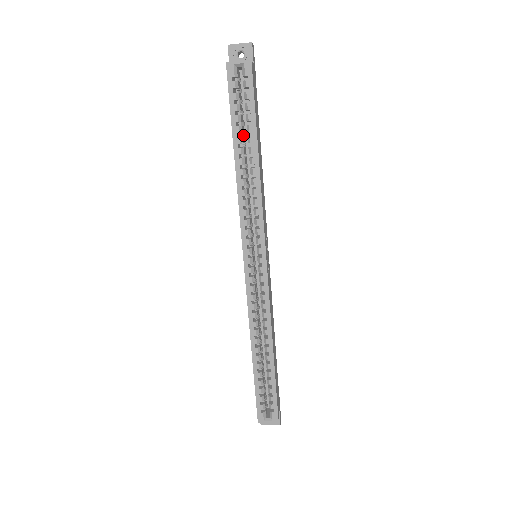
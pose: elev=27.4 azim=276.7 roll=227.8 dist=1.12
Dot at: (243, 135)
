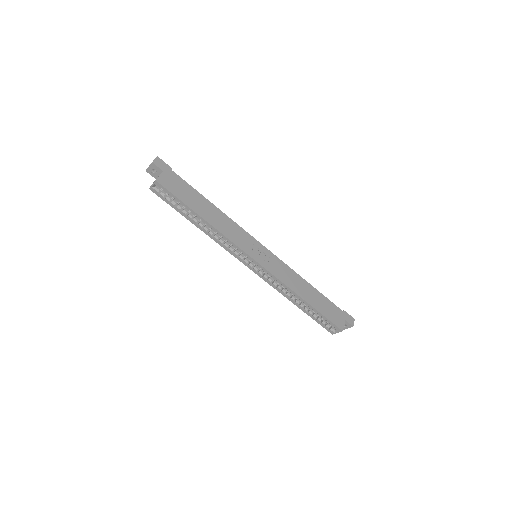
Dot at: (190, 211)
